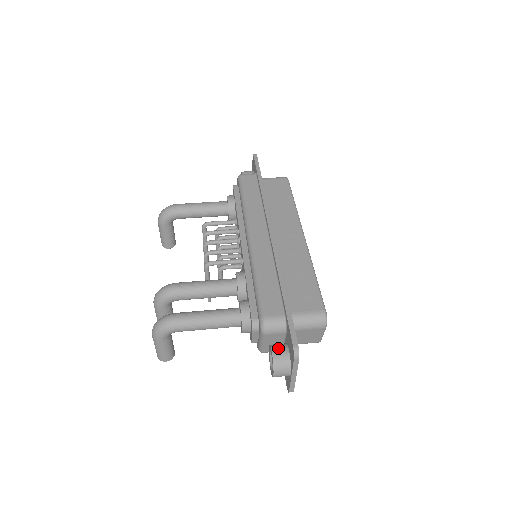
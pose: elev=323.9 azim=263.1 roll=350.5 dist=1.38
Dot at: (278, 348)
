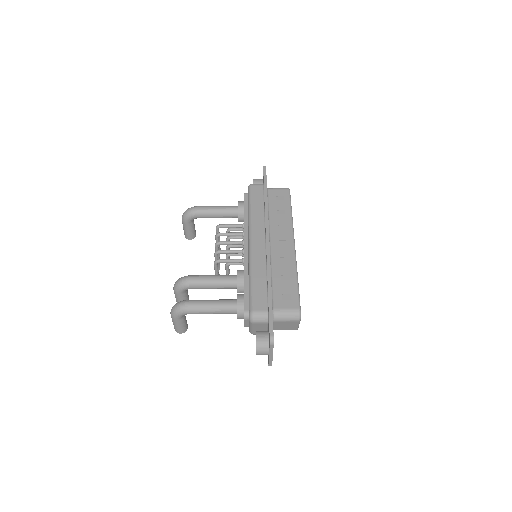
Dot at: (261, 334)
